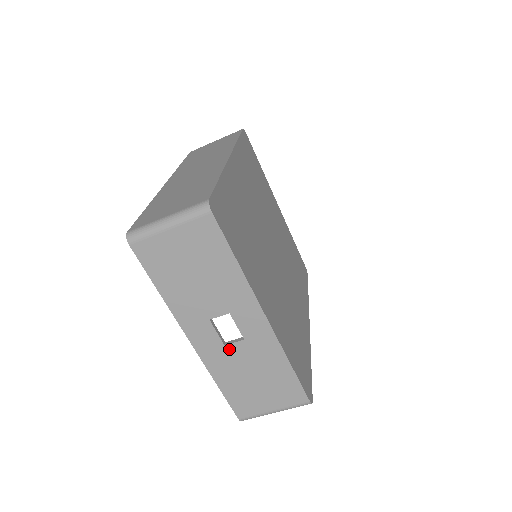
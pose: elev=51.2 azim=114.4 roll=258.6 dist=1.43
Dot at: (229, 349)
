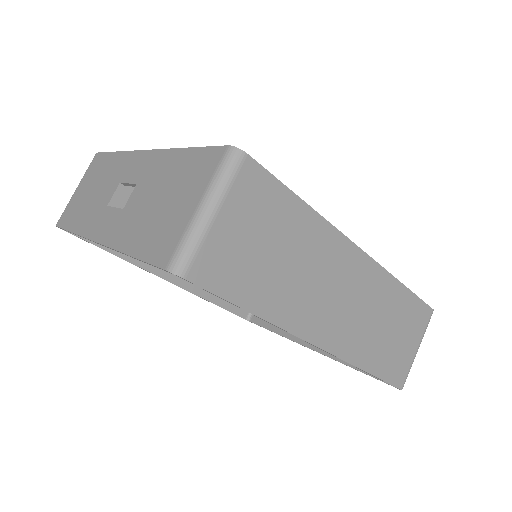
Dot at: (128, 207)
